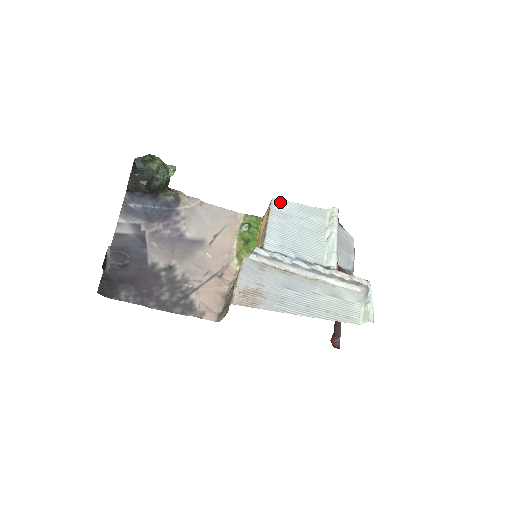
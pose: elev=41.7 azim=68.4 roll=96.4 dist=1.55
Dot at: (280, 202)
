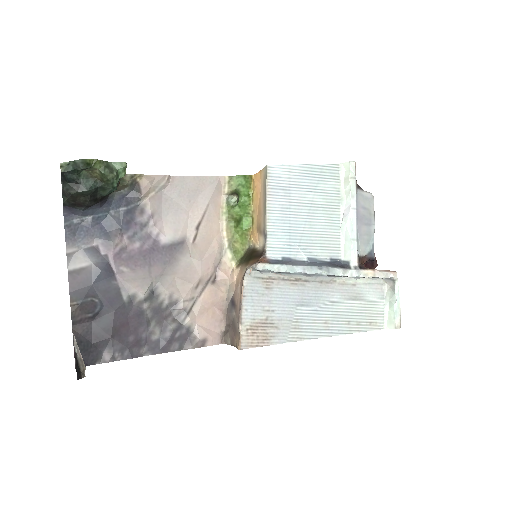
Dot at: (278, 169)
